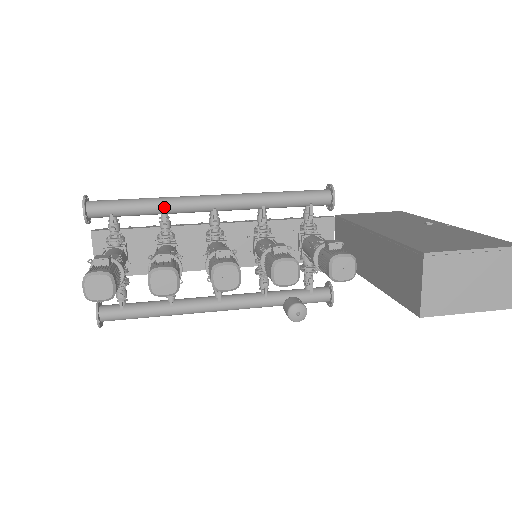
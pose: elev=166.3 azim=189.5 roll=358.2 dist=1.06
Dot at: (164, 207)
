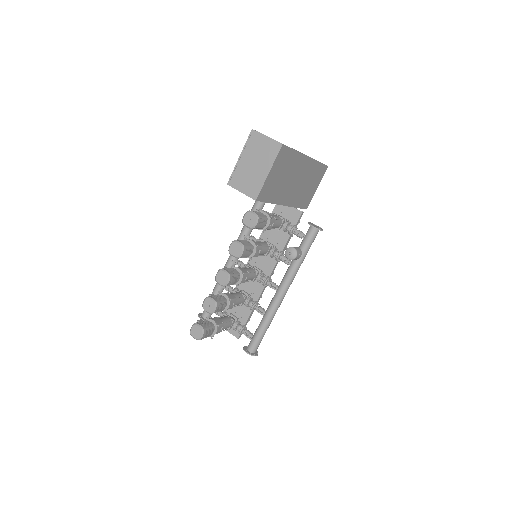
Dot at: occluded
